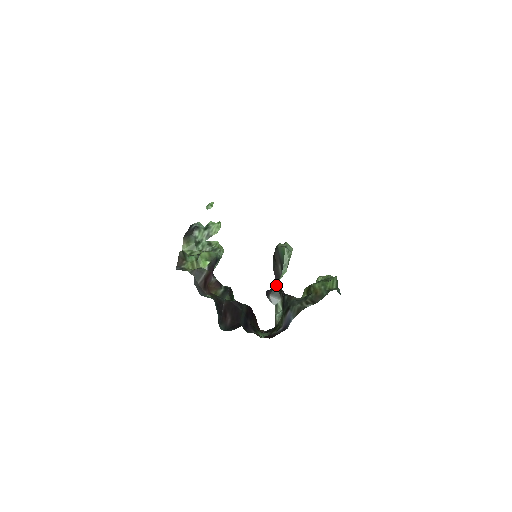
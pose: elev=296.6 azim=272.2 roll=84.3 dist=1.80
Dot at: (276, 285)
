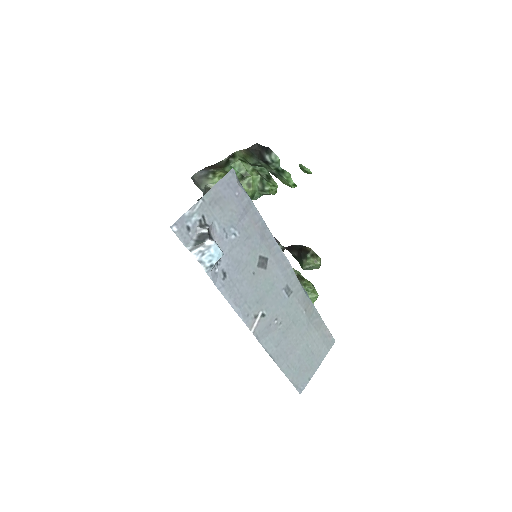
Dot at: occluded
